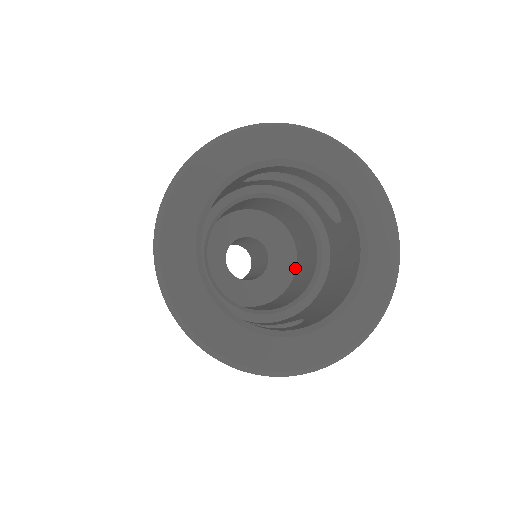
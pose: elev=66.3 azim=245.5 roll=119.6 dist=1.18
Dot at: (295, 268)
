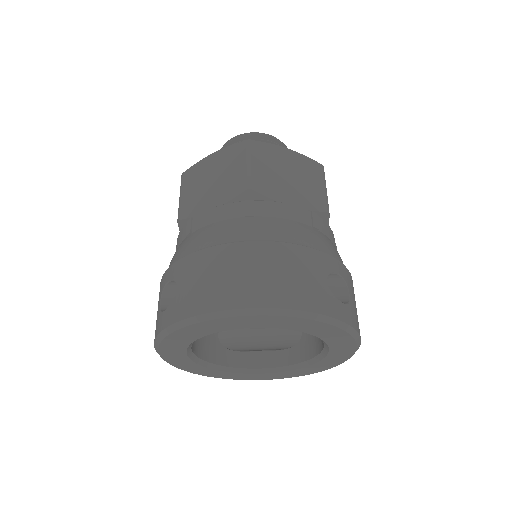
Dot at: occluded
